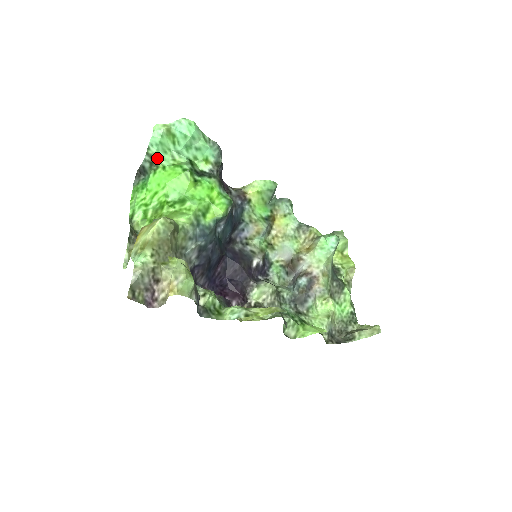
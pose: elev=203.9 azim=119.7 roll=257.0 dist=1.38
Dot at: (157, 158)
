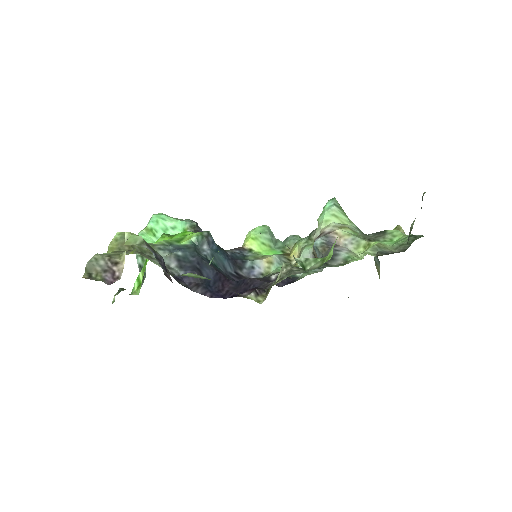
Dot at: occluded
